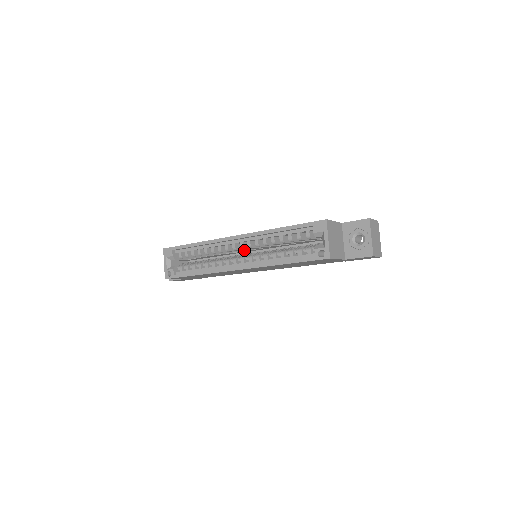
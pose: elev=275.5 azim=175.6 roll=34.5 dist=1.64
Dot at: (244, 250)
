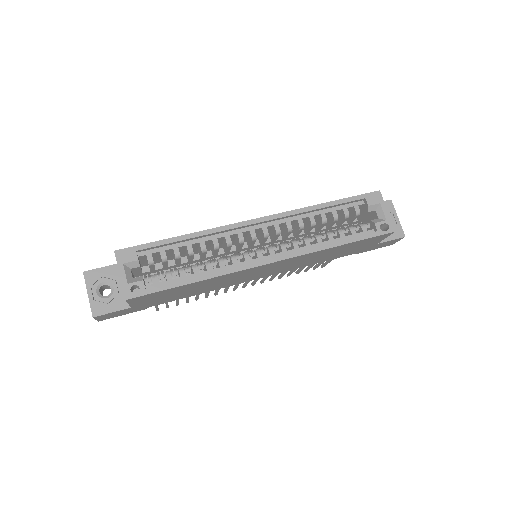
Dot at: (253, 244)
